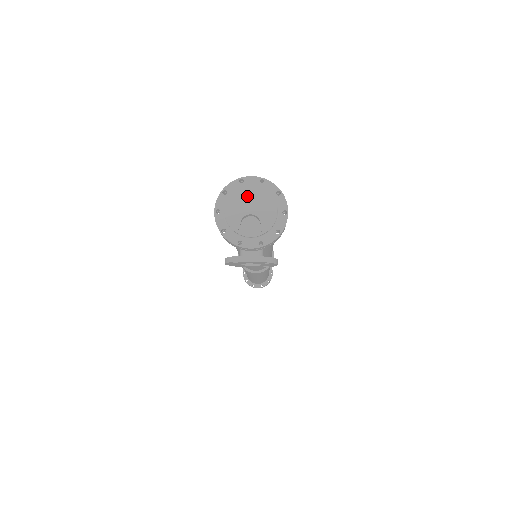
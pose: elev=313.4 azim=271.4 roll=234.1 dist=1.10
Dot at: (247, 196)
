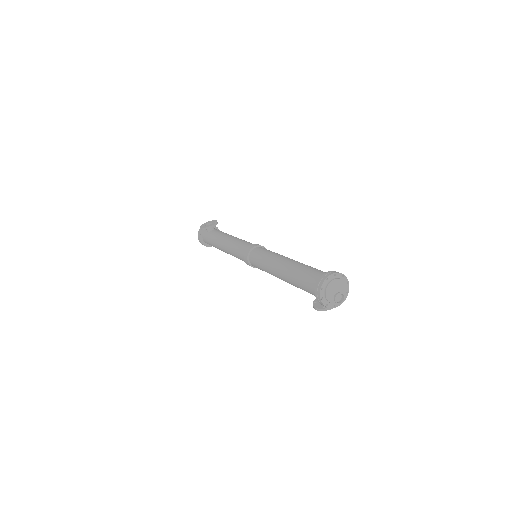
Dot at: (333, 286)
